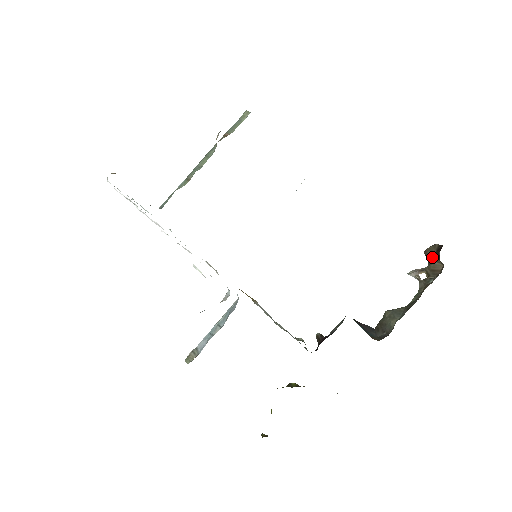
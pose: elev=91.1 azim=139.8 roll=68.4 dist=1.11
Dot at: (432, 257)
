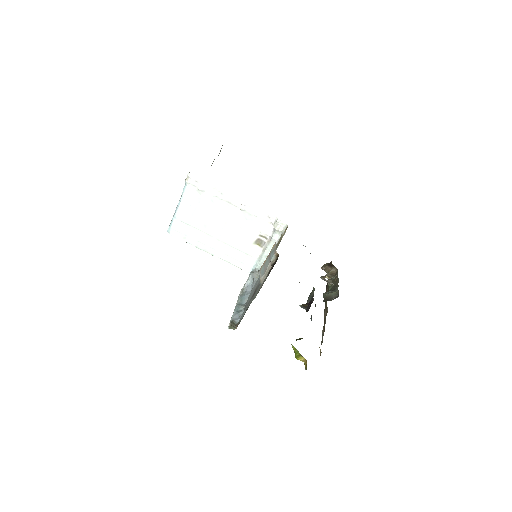
Dot at: (328, 268)
